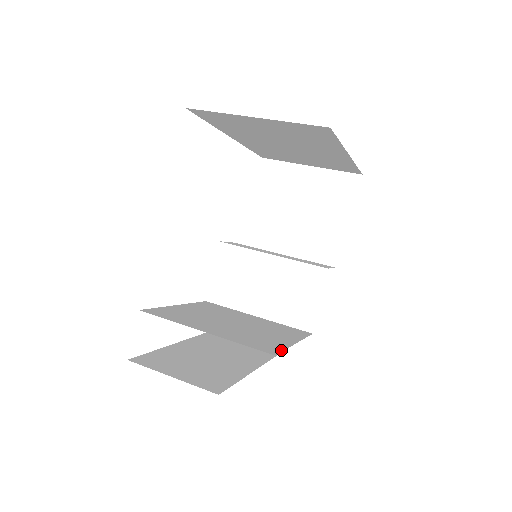
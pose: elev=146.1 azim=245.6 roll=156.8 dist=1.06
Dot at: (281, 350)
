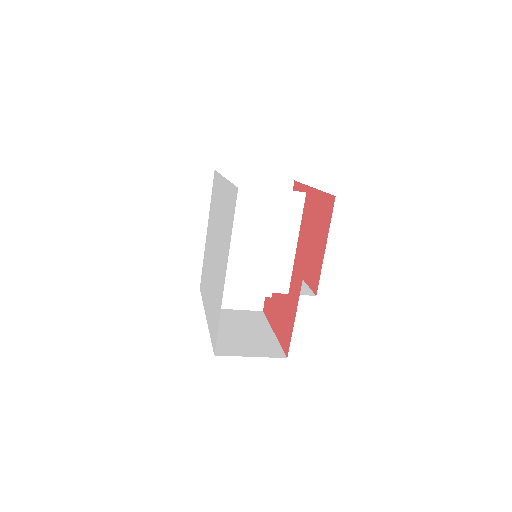
Dot at: (331, 213)
